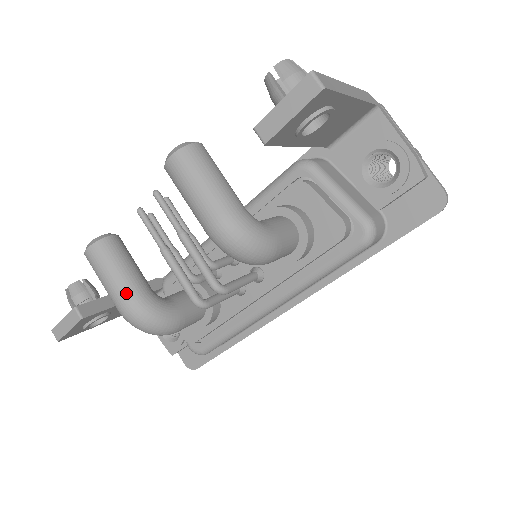
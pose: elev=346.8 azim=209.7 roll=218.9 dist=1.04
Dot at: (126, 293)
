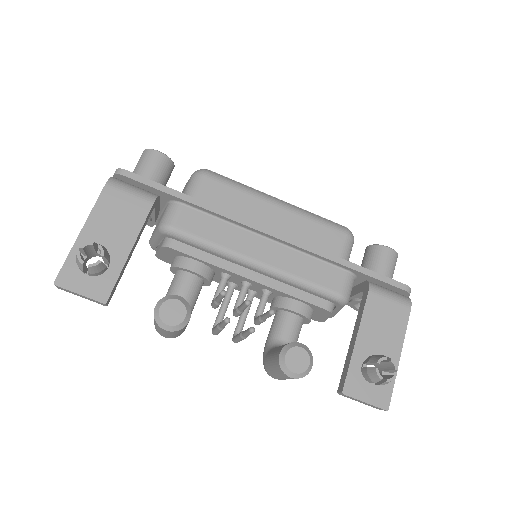
Dot at: (175, 337)
